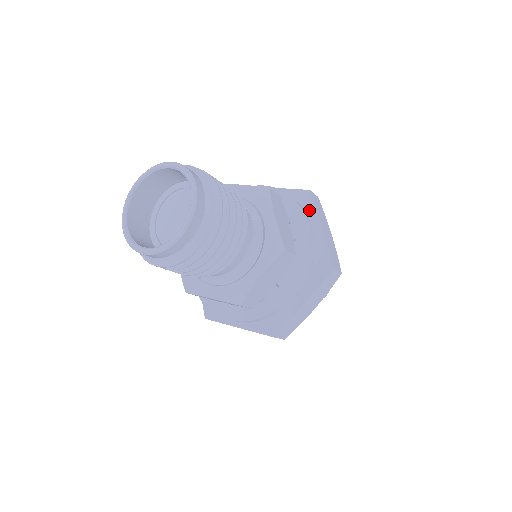
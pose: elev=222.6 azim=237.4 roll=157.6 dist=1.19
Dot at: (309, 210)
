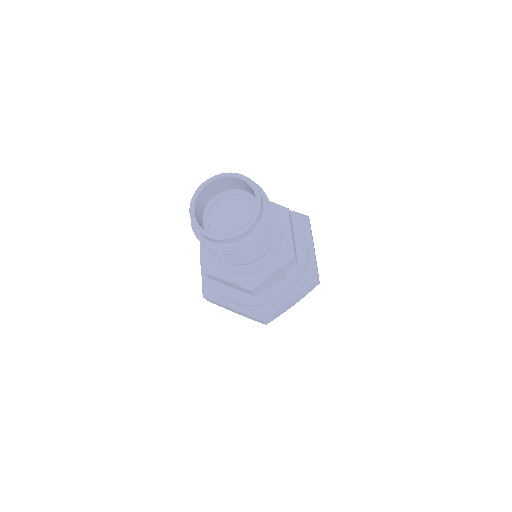
Dot at: (305, 231)
